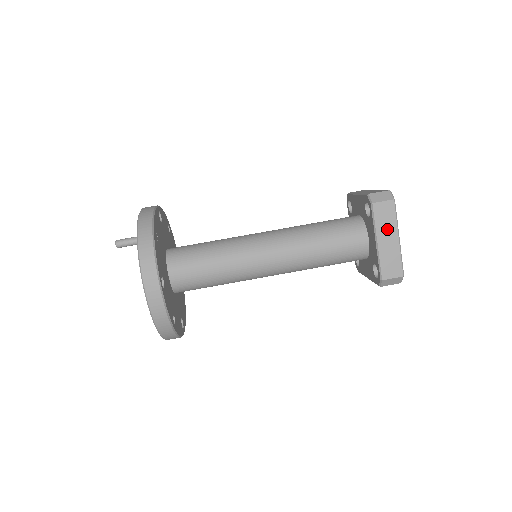
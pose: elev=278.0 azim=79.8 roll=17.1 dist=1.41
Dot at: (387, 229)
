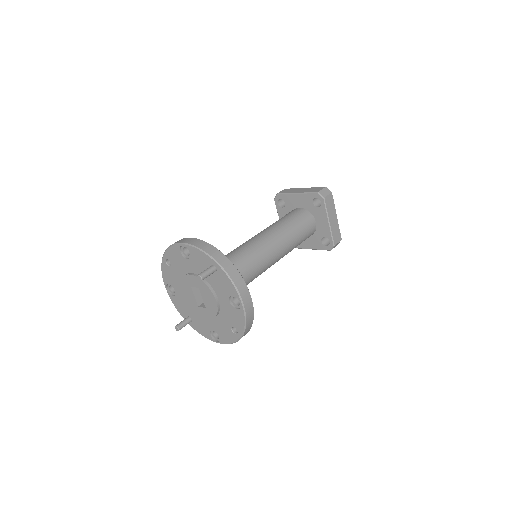
Dot at: (332, 212)
